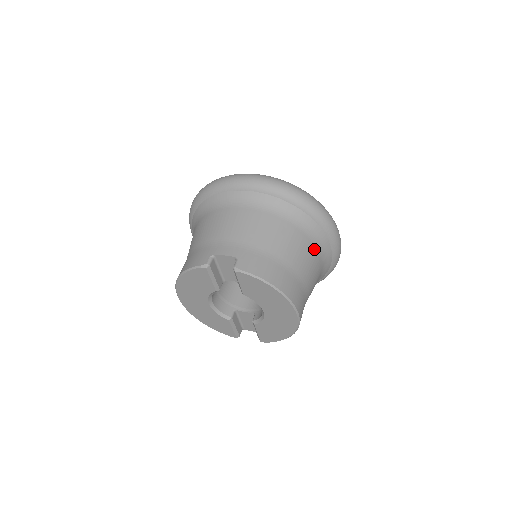
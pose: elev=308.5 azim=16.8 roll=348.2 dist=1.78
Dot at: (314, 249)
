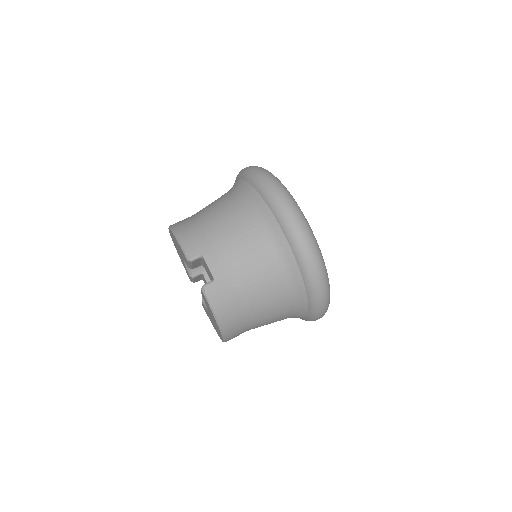
Dot at: (288, 313)
